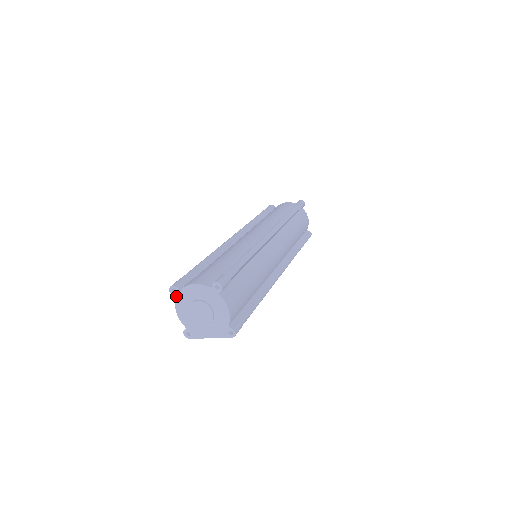
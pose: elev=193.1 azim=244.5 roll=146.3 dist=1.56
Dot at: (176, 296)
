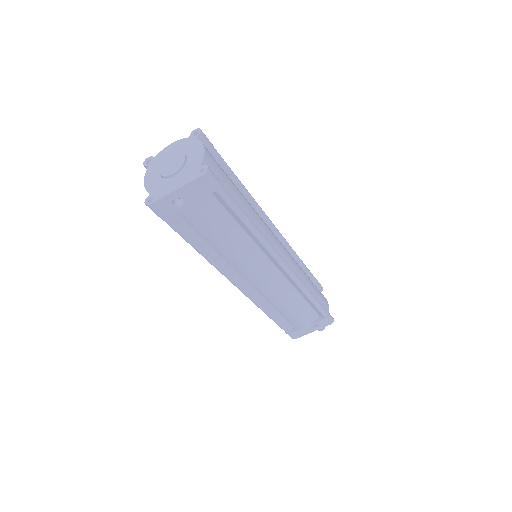
Dot at: (149, 165)
